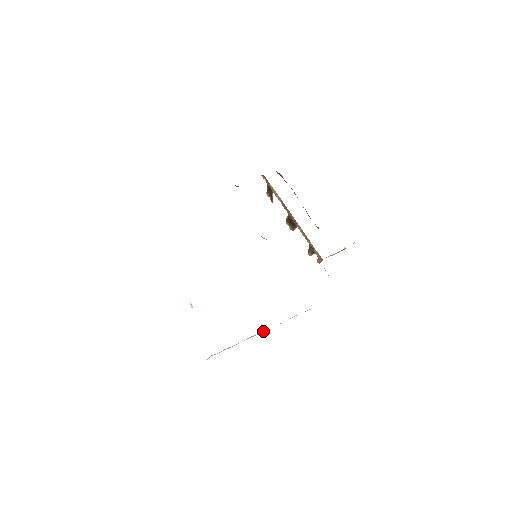
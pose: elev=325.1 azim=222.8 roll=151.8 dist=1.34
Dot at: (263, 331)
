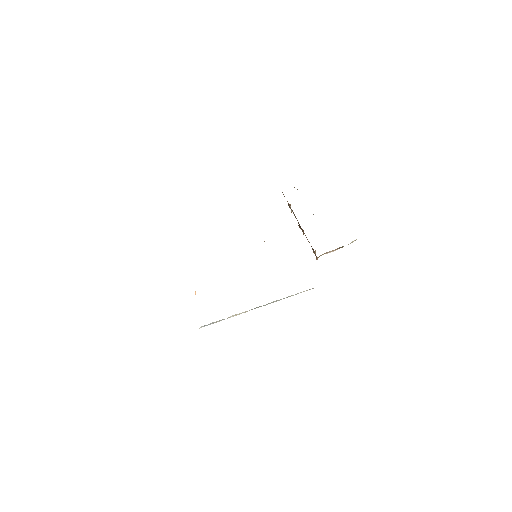
Dot at: (246, 311)
